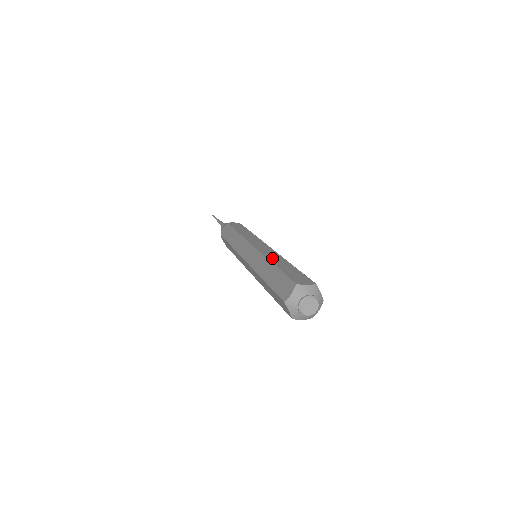
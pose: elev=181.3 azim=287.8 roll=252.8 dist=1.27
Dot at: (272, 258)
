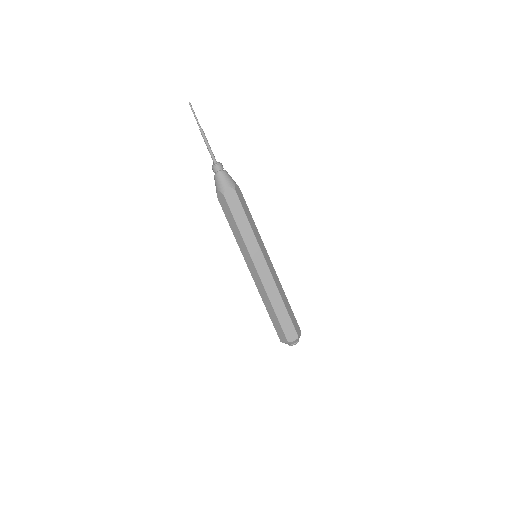
Dot at: (281, 292)
